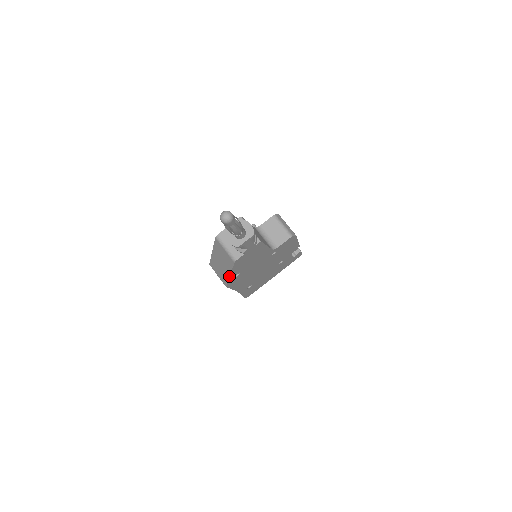
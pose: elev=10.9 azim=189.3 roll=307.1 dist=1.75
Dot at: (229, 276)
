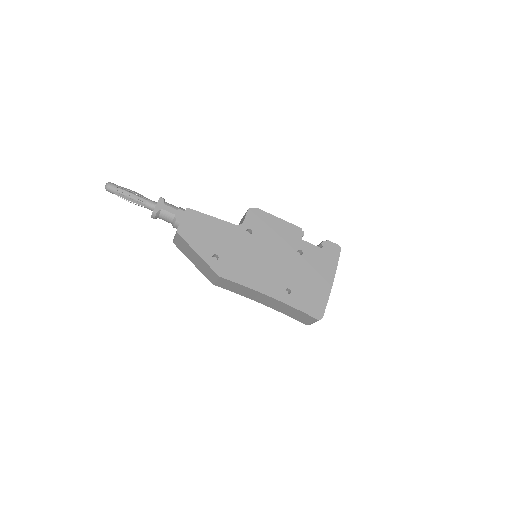
Dot at: (200, 257)
